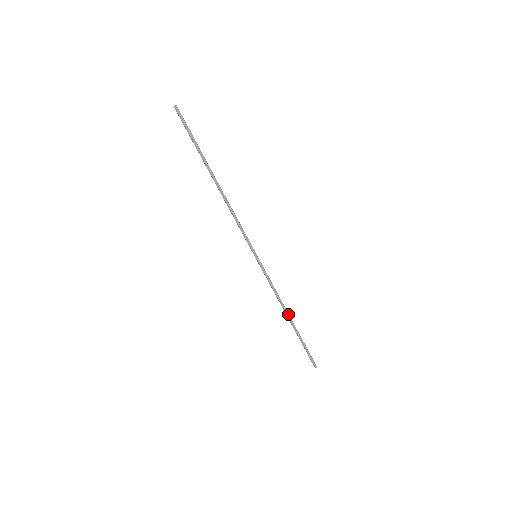
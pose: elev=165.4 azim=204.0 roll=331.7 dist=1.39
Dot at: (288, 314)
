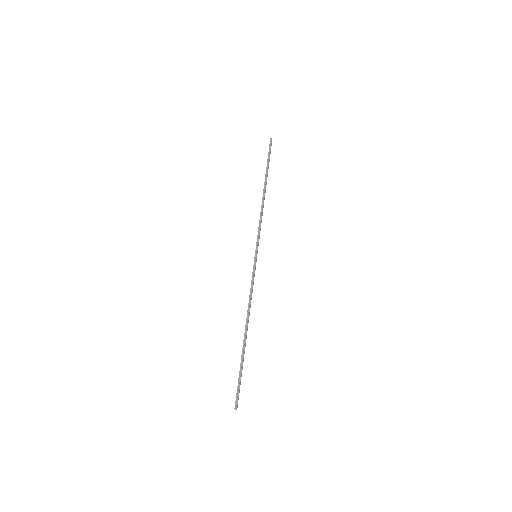
Dot at: occluded
